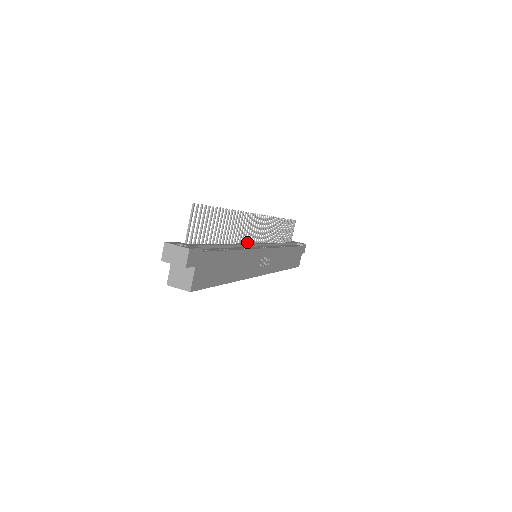
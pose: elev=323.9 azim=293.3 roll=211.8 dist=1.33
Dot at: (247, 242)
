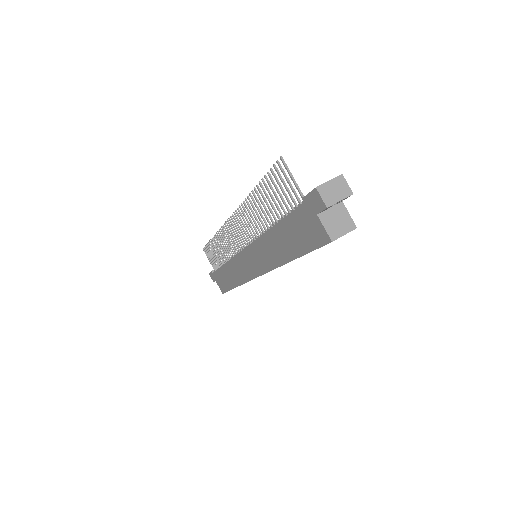
Dot at: (250, 241)
